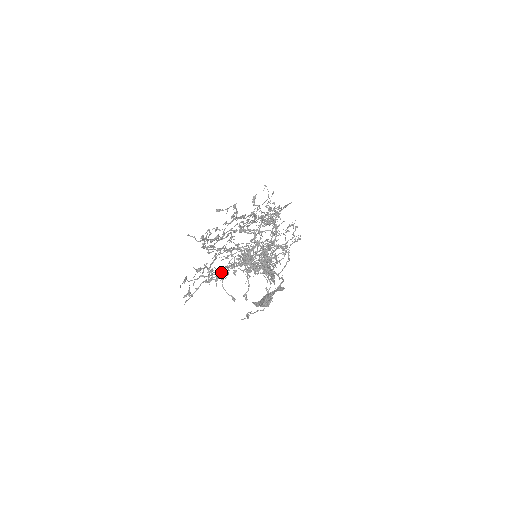
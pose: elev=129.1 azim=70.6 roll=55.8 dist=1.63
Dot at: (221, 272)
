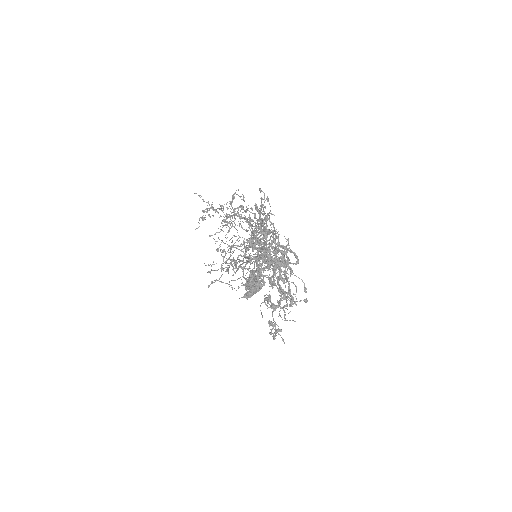
Dot at: (288, 290)
